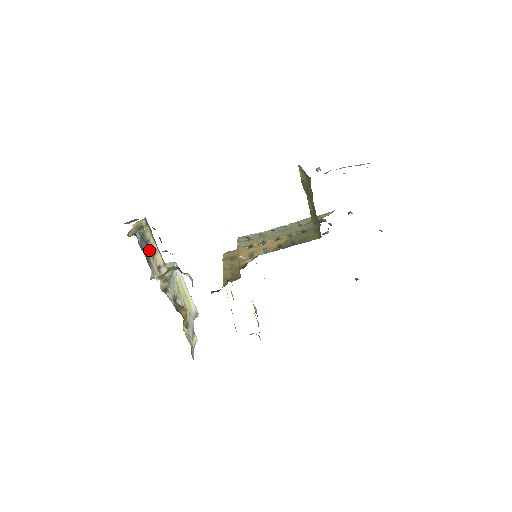
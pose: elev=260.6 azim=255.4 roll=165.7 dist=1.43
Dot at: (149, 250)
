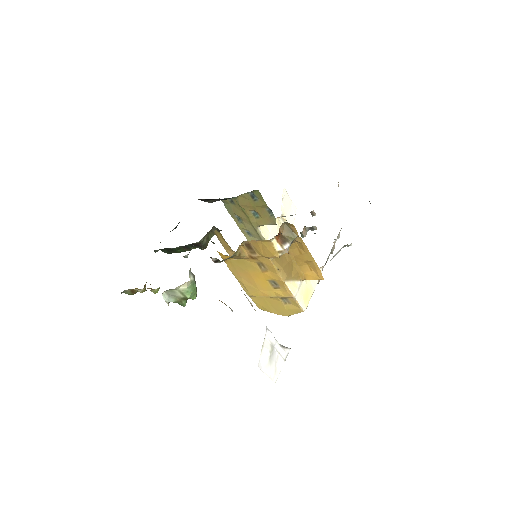
Dot at: occluded
